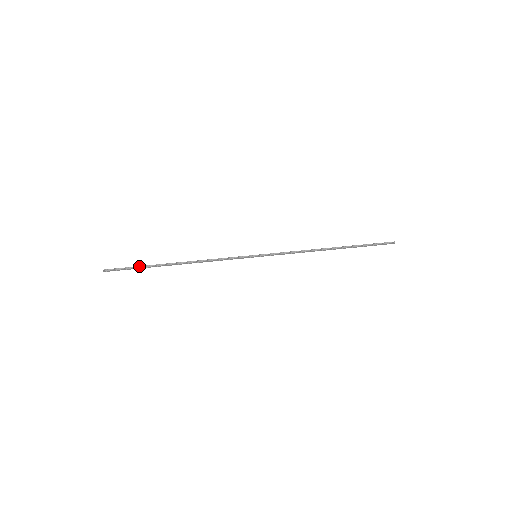
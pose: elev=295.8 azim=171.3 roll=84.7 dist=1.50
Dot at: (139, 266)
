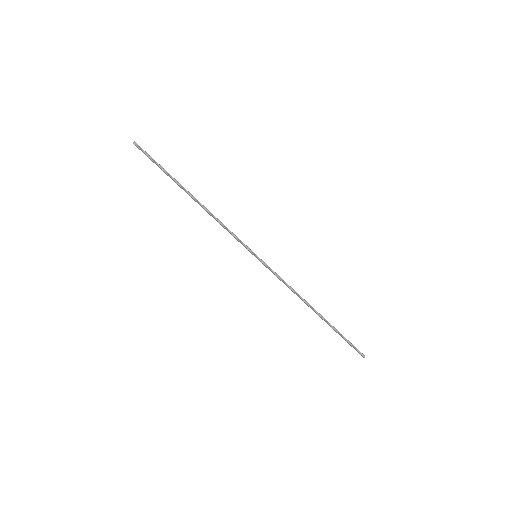
Dot at: occluded
